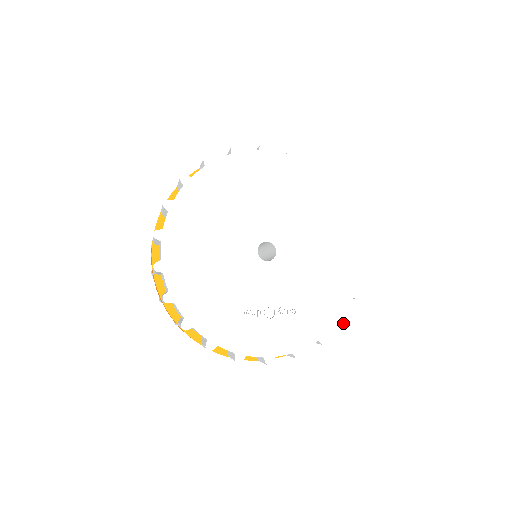
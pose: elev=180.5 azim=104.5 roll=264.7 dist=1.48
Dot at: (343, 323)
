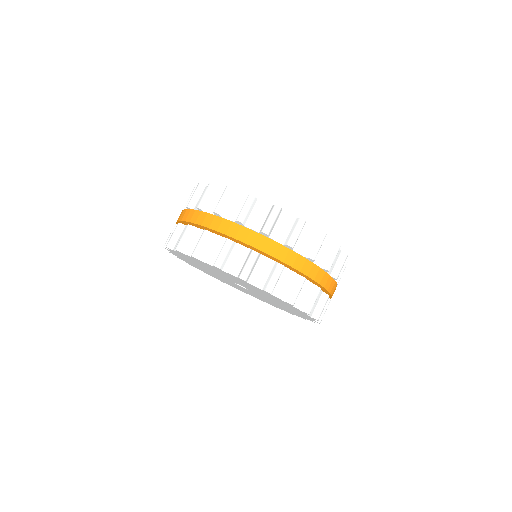
Dot at: (345, 253)
